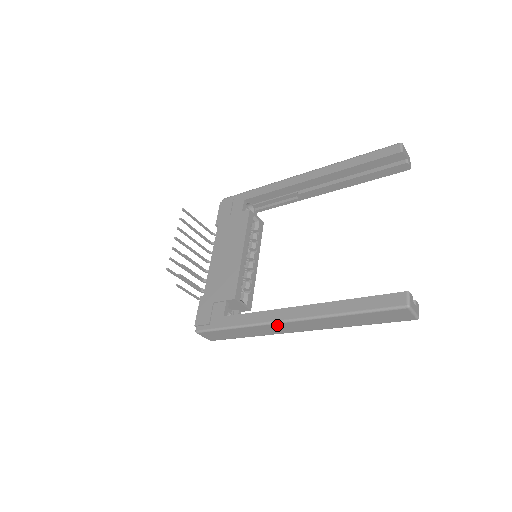
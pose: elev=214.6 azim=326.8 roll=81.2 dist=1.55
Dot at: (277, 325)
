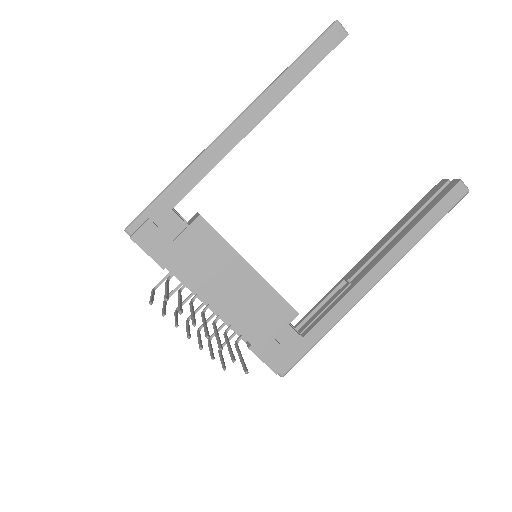
Dot at: (363, 294)
